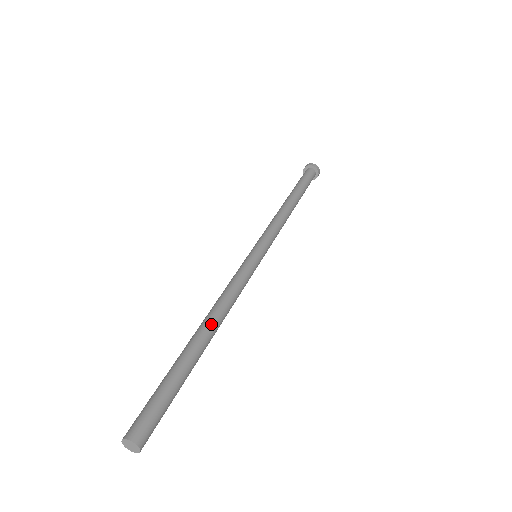
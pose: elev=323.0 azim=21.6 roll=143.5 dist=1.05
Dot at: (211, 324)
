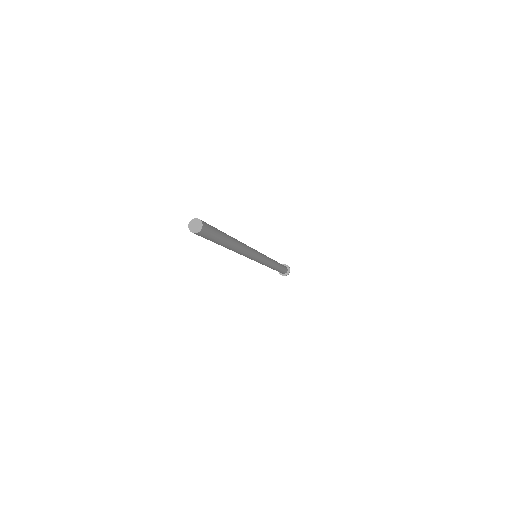
Dot at: (238, 243)
